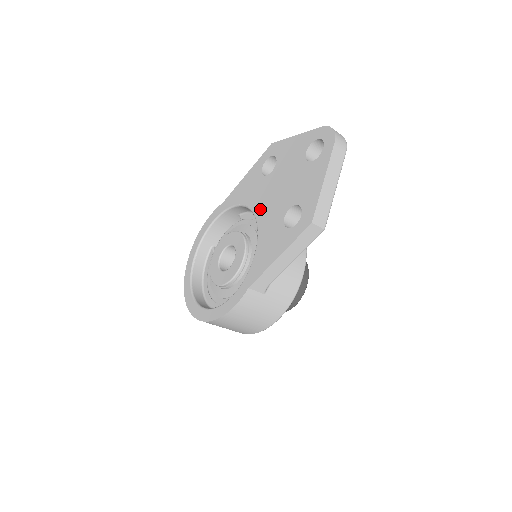
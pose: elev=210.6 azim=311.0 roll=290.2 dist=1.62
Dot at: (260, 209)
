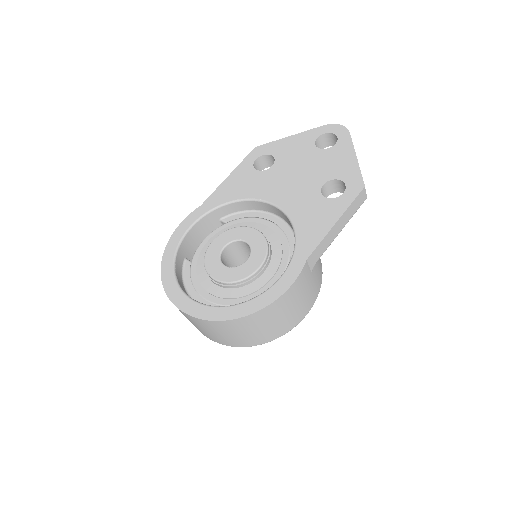
Dot at: (276, 195)
